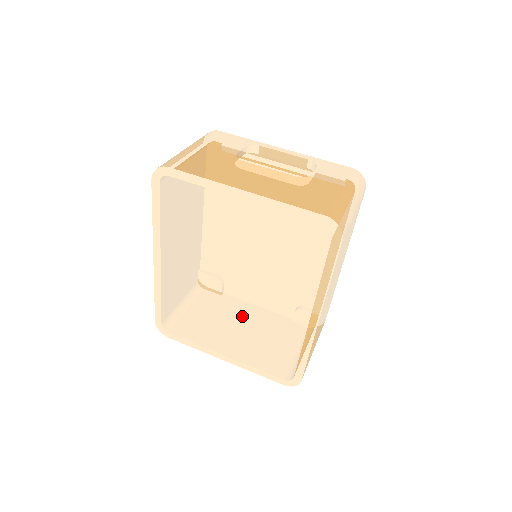
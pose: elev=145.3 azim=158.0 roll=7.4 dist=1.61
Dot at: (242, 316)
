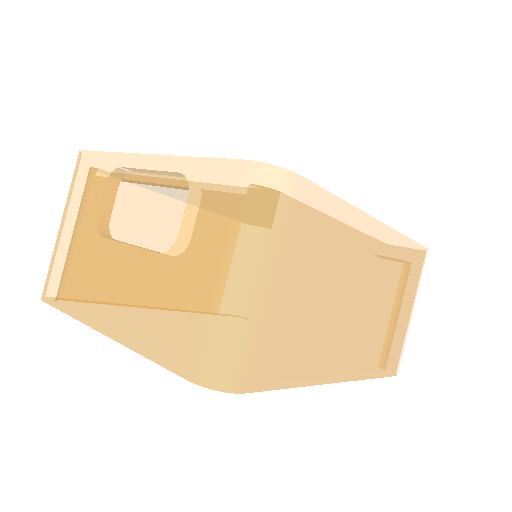
Dot at: occluded
